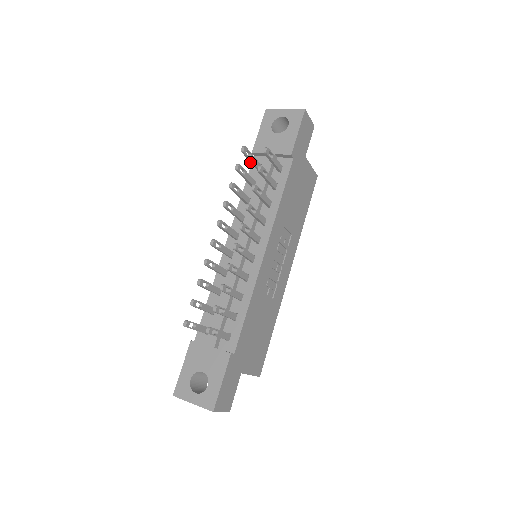
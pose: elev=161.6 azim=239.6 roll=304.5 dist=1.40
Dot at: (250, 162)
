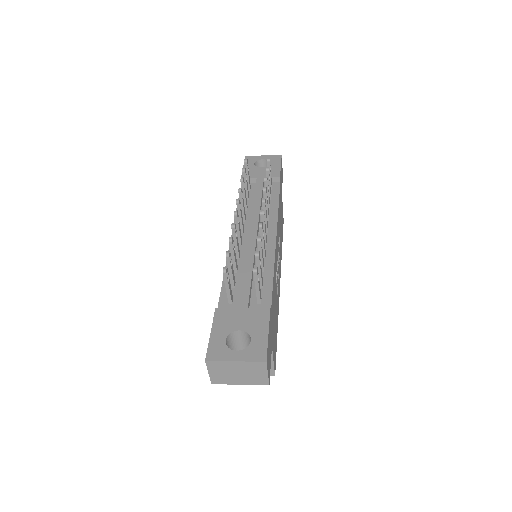
Dot at: occluded
